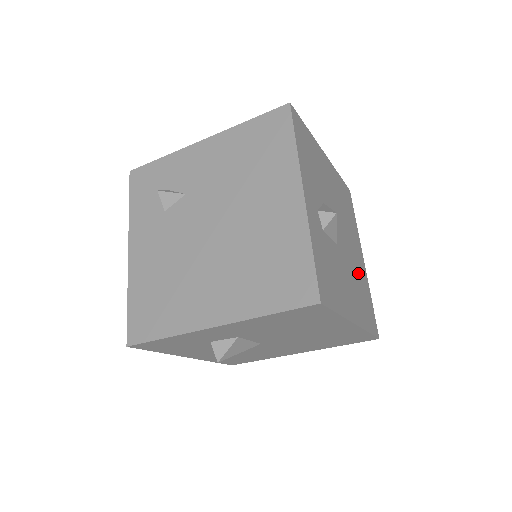
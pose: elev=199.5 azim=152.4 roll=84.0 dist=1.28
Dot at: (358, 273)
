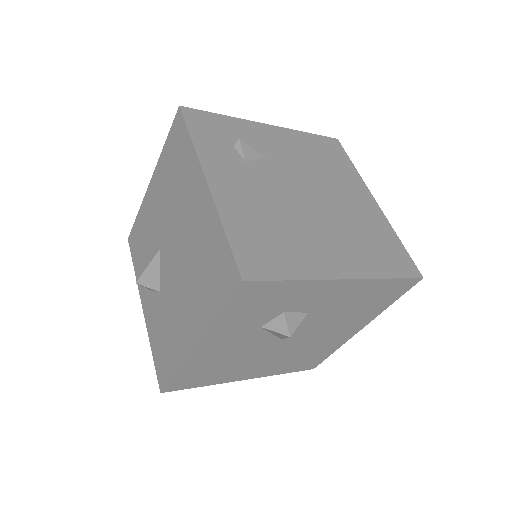
Dot at: occluded
